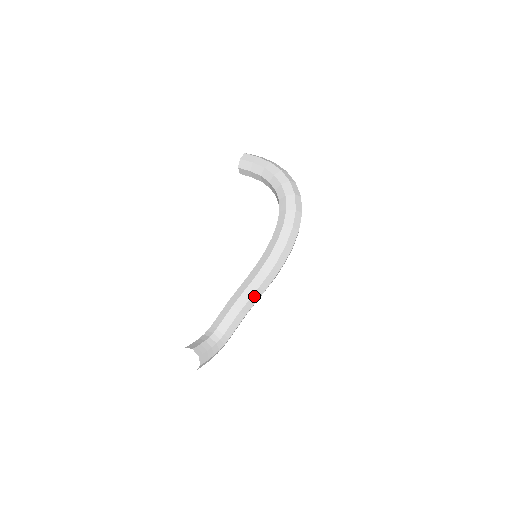
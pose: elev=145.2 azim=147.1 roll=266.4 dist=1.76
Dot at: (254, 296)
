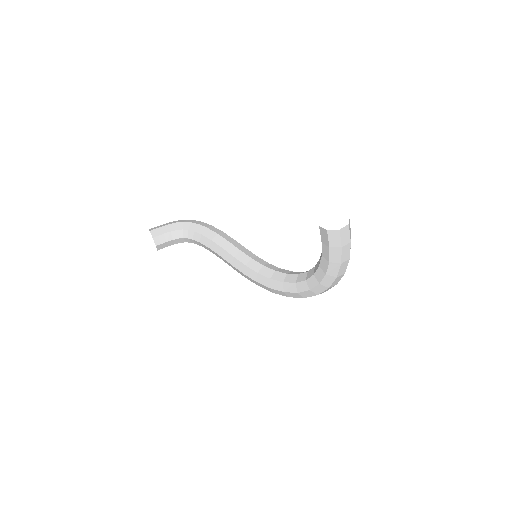
Dot at: occluded
